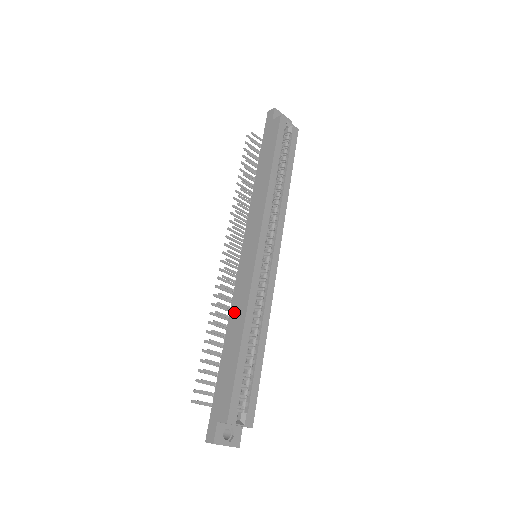
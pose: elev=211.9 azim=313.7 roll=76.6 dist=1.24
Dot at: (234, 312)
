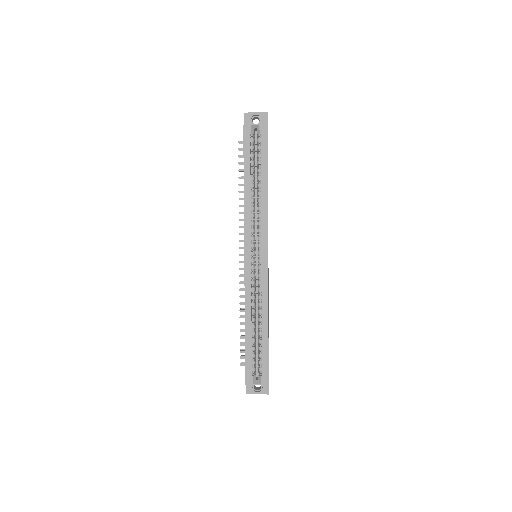
Dot at: occluded
